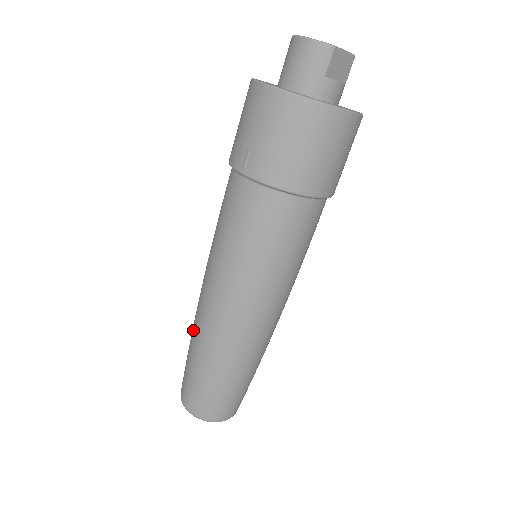
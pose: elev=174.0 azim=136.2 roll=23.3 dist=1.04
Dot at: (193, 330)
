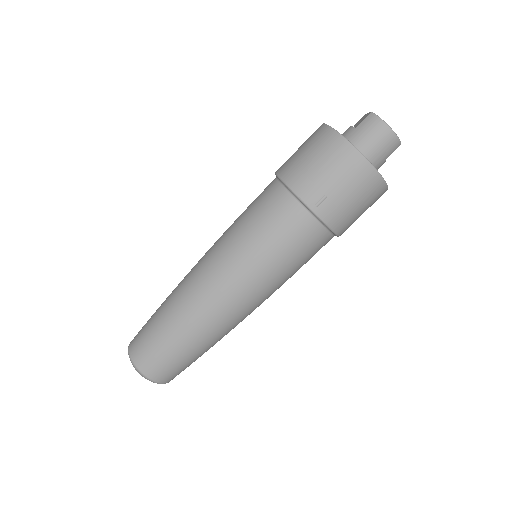
Dot at: (183, 310)
